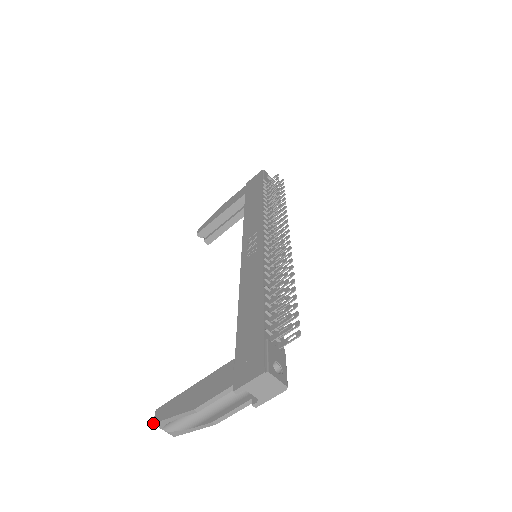
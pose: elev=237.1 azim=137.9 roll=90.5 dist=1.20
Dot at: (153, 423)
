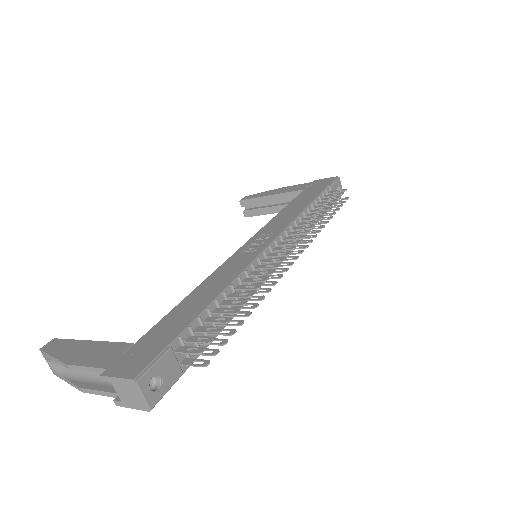
Dot at: (40, 349)
